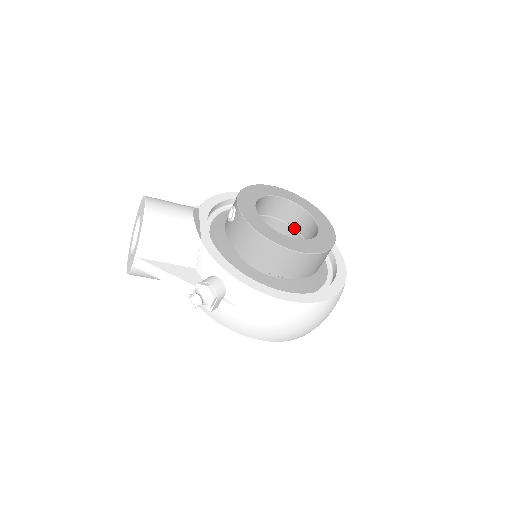
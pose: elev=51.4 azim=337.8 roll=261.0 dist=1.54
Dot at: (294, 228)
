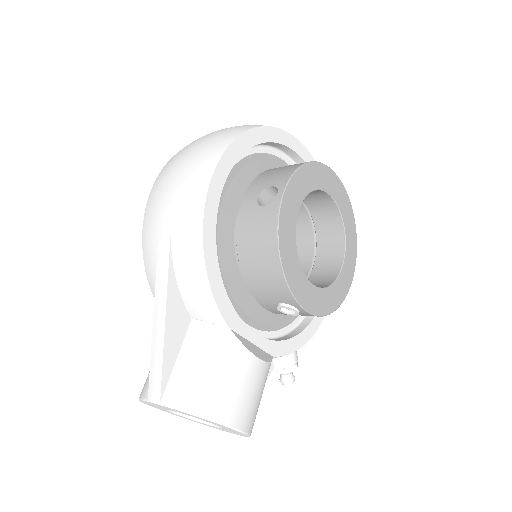
Dot at: occluded
